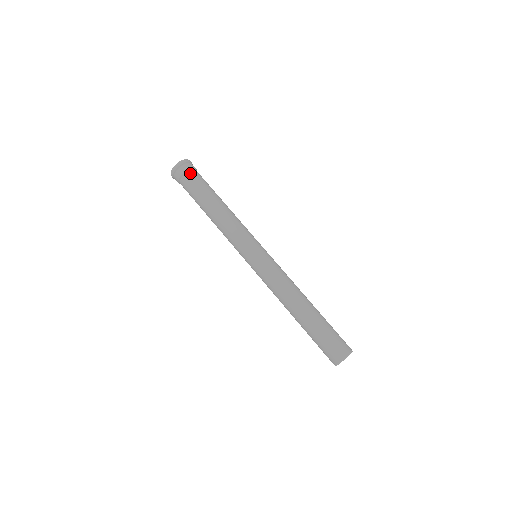
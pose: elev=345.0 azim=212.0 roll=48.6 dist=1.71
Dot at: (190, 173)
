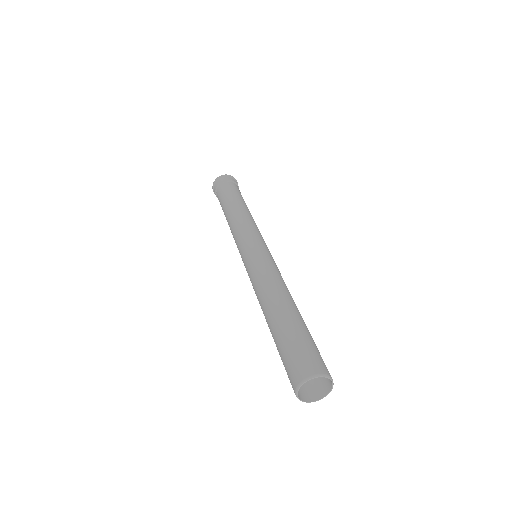
Dot at: (222, 185)
